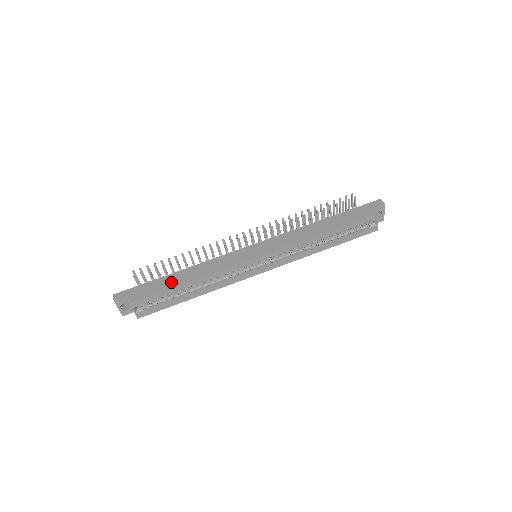
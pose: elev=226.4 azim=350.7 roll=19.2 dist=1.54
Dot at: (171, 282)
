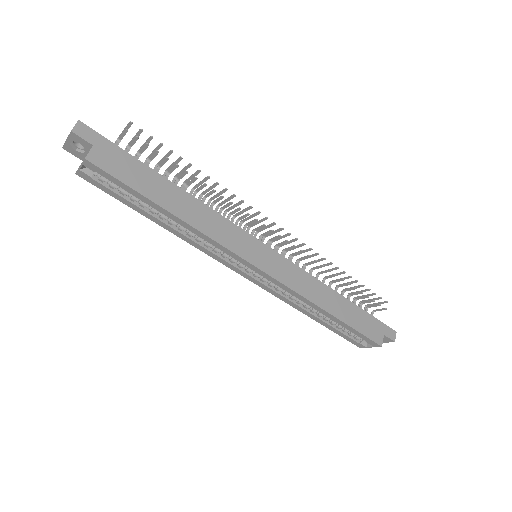
Dot at: (155, 189)
